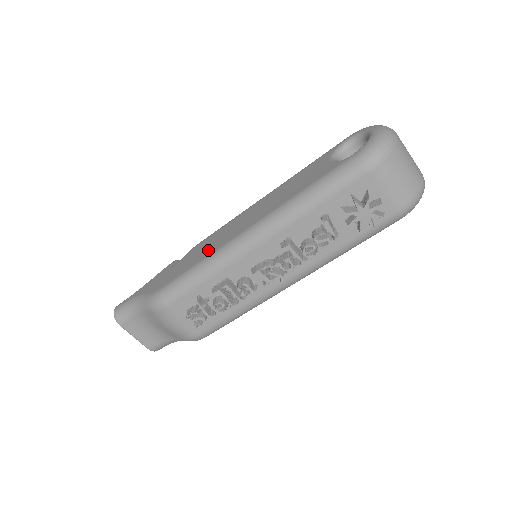
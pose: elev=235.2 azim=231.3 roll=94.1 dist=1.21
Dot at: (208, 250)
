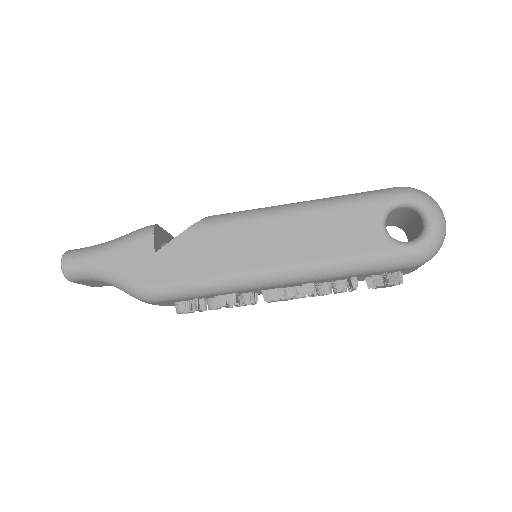
Dot at: (219, 263)
